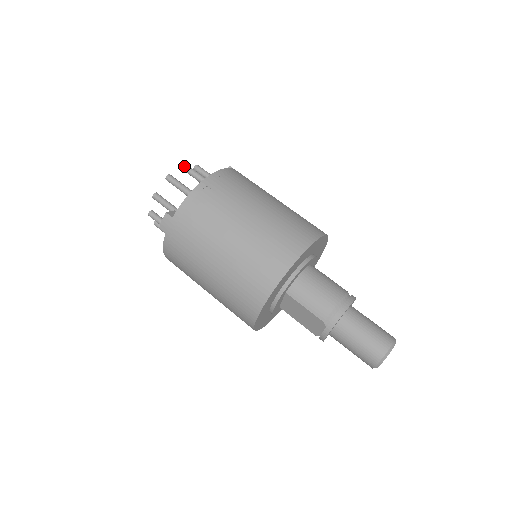
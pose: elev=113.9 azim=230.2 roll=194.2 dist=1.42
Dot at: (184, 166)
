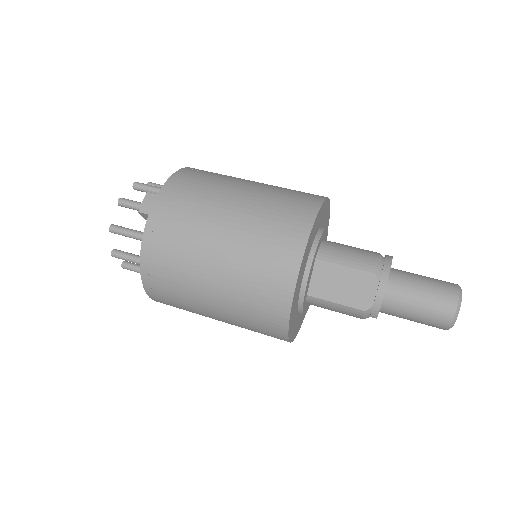
Dot at: (150, 183)
